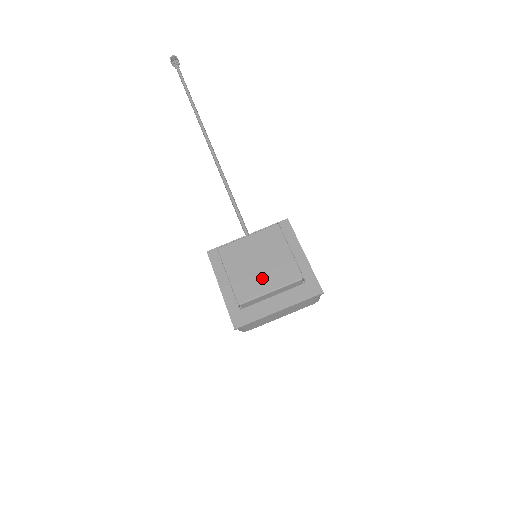
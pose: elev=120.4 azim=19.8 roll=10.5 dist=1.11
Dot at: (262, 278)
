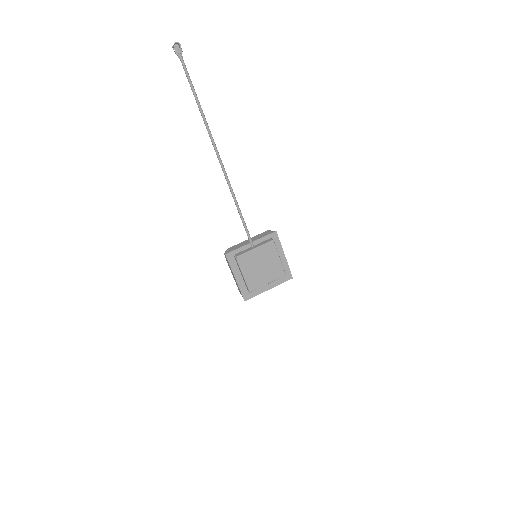
Dot at: (263, 276)
